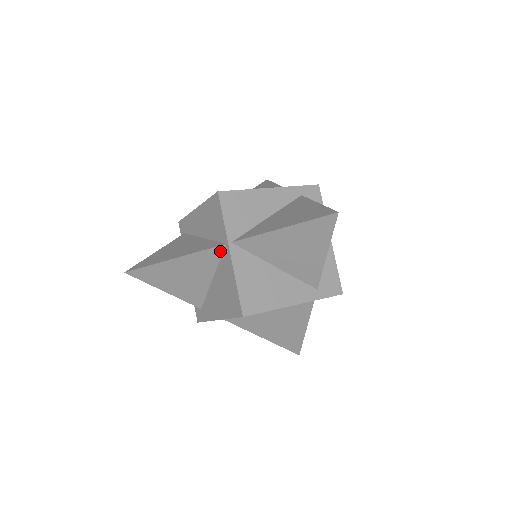
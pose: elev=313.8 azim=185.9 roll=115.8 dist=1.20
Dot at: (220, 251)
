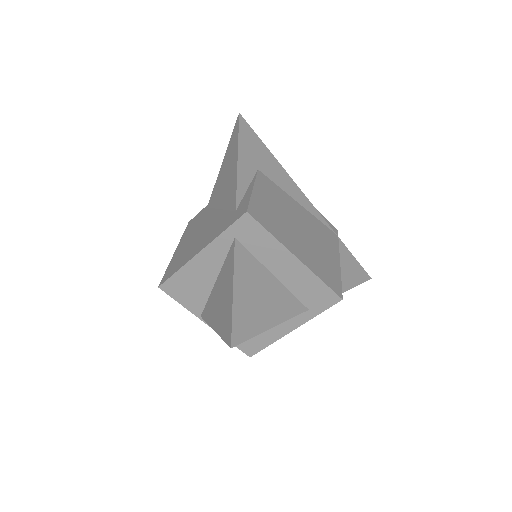
Dot at: occluded
